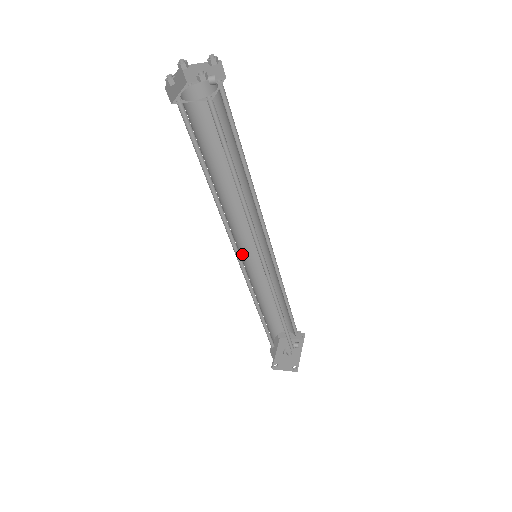
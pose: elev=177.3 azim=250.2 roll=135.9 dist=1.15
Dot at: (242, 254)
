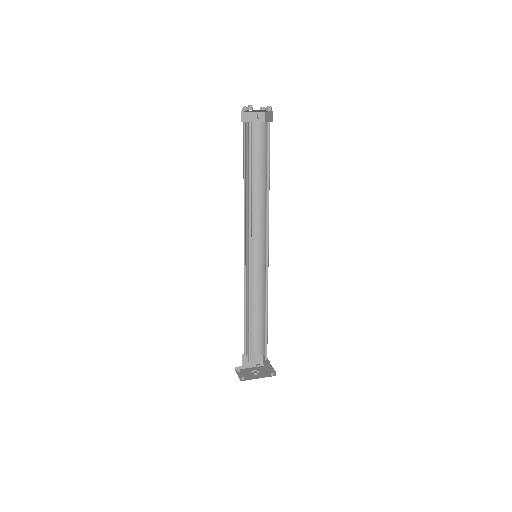
Dot at: (254, 252)
